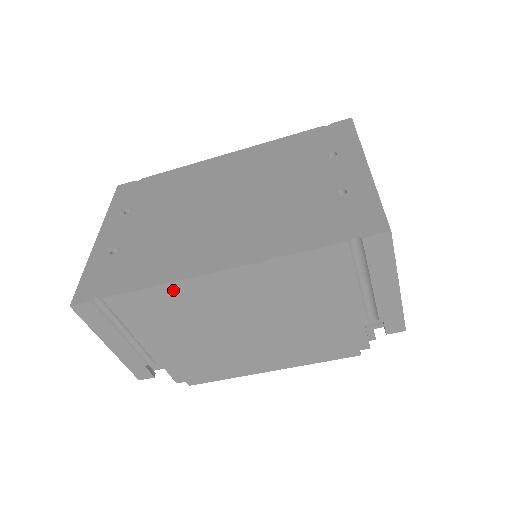
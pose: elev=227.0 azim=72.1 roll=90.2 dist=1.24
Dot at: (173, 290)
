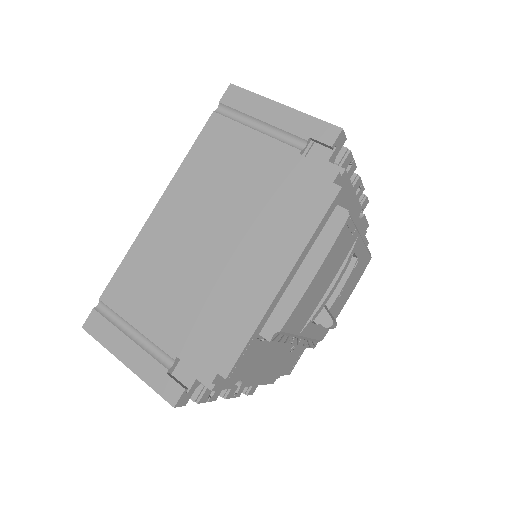
Dot at: (139, 248)
